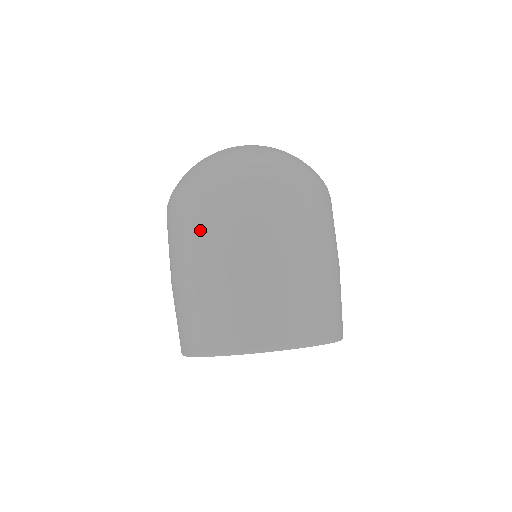
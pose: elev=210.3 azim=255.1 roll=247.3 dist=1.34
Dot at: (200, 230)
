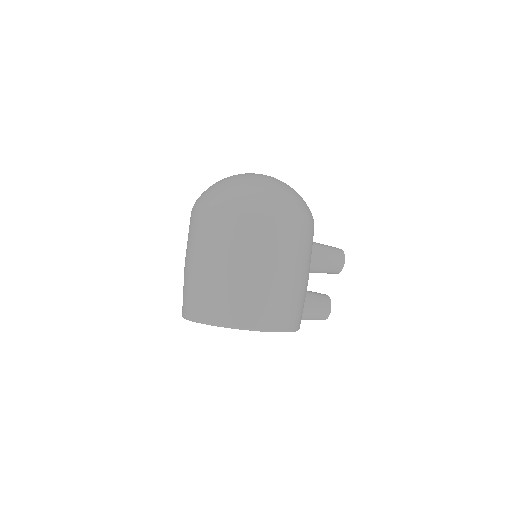
Dot at: occluded
